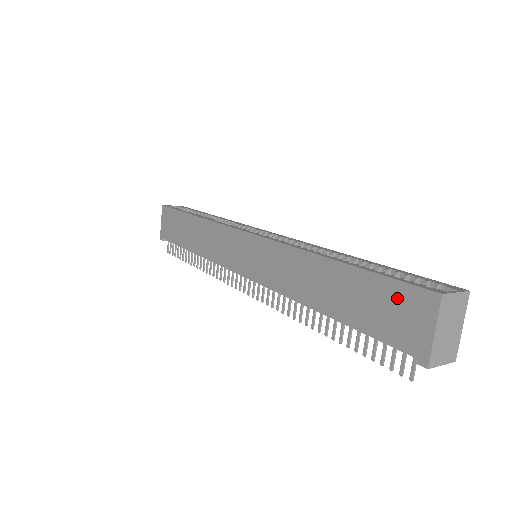
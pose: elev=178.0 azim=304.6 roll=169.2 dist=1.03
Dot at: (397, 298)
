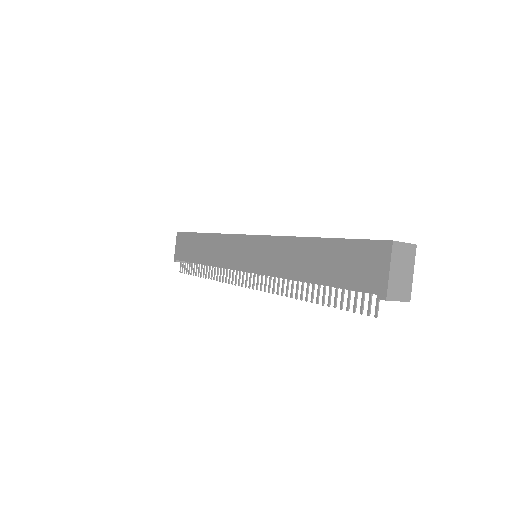
Dot at: (362, 253)
